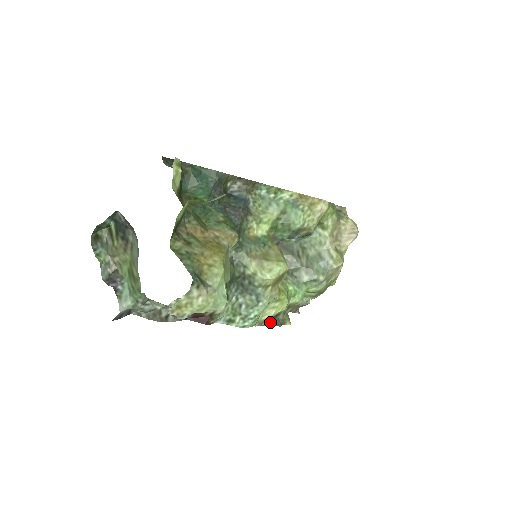
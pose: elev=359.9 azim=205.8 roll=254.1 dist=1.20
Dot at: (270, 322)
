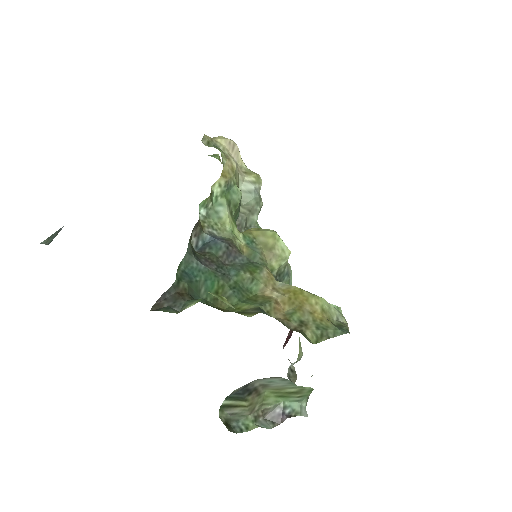
Dot at: occluded
